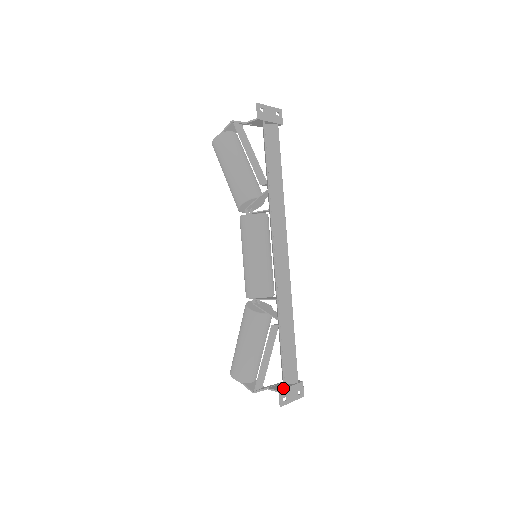
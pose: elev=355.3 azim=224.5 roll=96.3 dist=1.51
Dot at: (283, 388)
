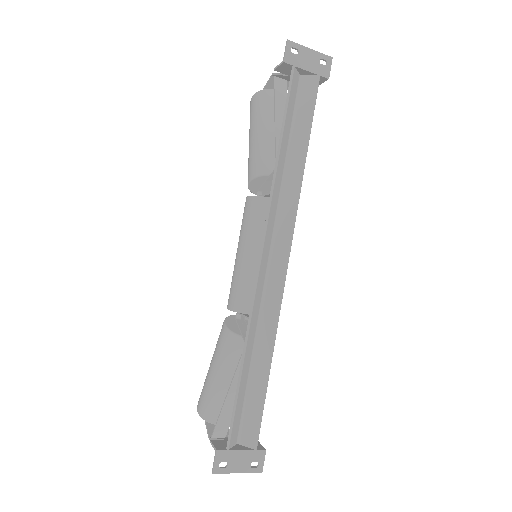
Dot at: (226, 448)
